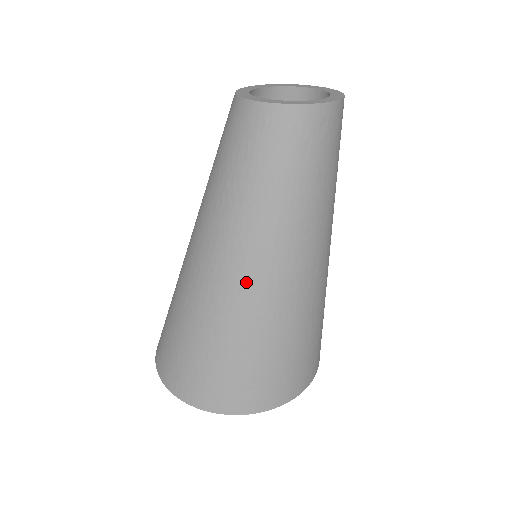
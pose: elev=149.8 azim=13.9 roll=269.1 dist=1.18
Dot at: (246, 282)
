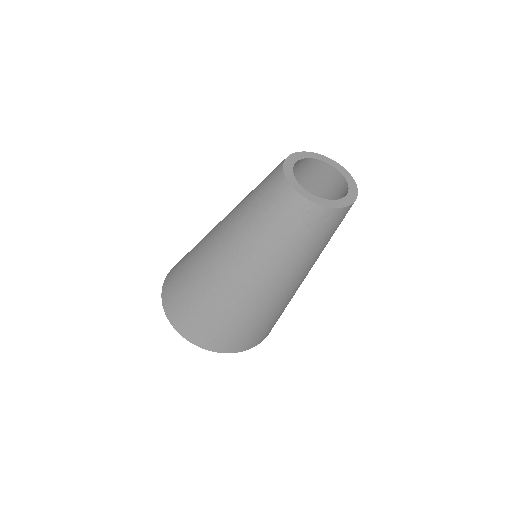
Dot at: (234, 281)
